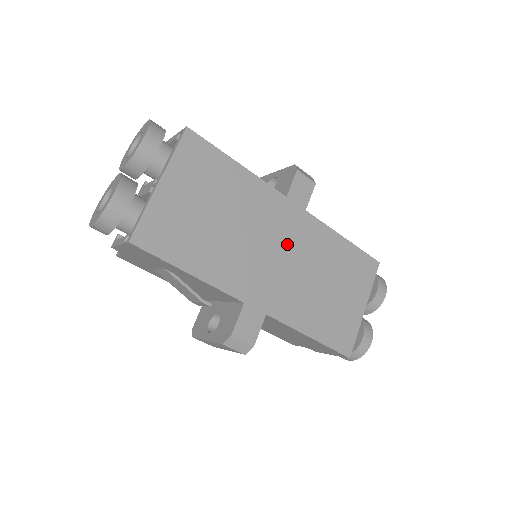
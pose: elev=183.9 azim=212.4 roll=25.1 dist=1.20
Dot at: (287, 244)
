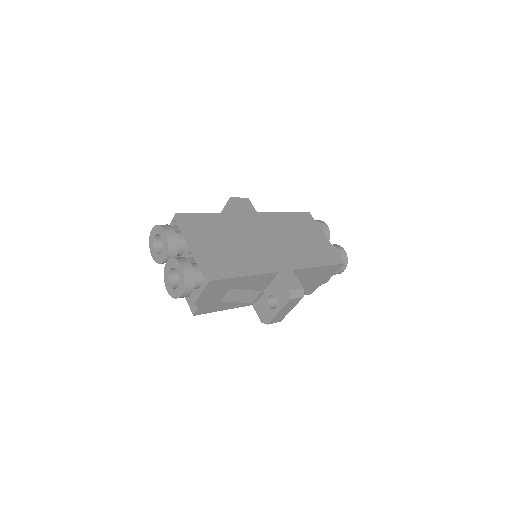
Dot at: (267, 233)
